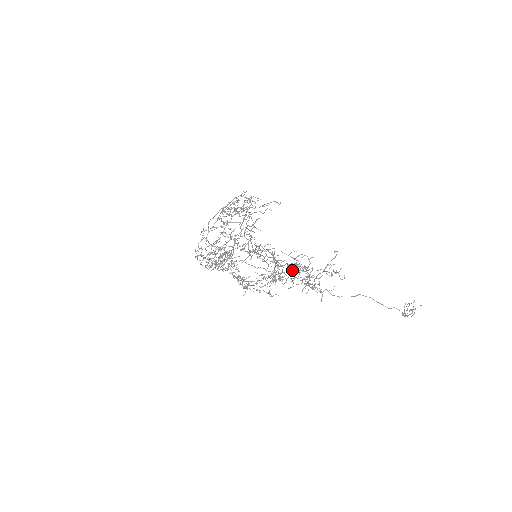
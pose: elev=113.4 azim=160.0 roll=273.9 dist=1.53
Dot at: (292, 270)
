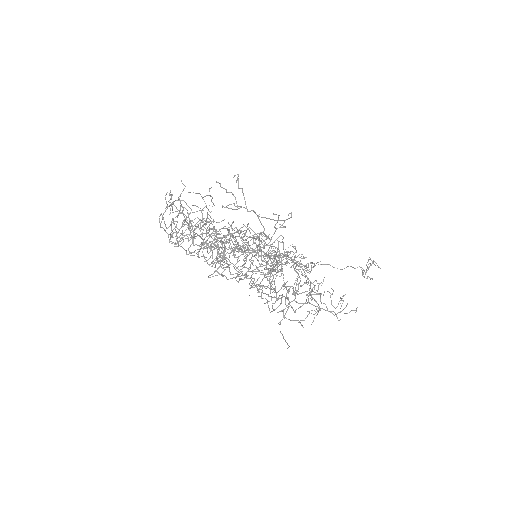
Dot at: (291, 267)
